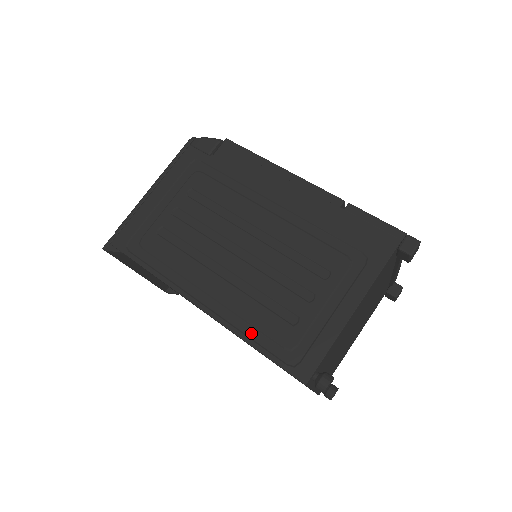
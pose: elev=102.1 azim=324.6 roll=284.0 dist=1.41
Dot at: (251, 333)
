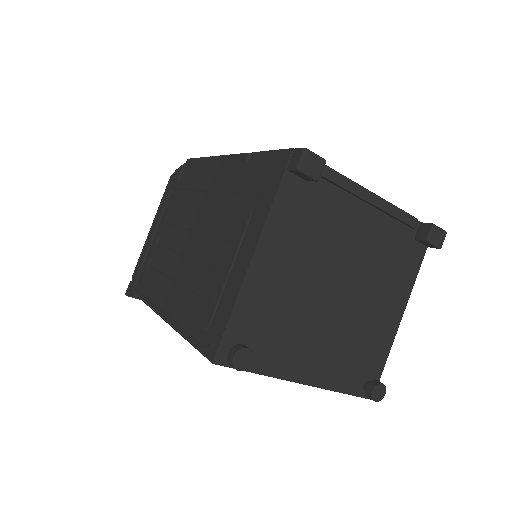
Dot at: (185, 325)
